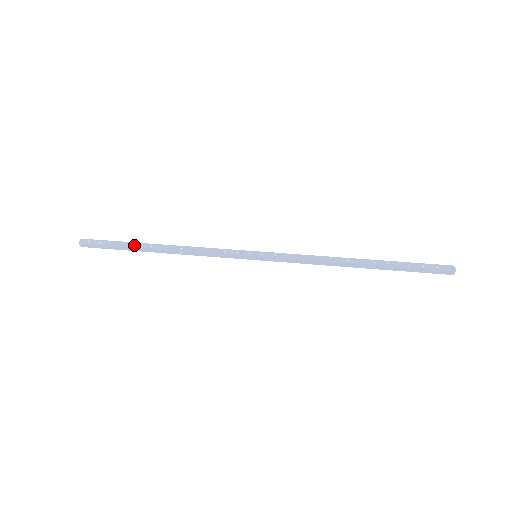
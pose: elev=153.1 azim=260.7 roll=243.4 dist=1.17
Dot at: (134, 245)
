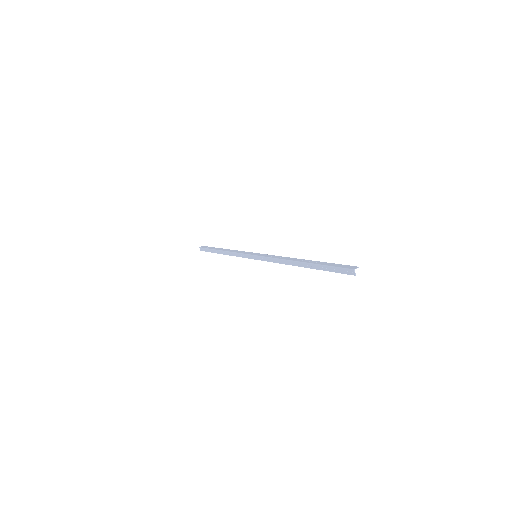
Dot at: (215, 249)
